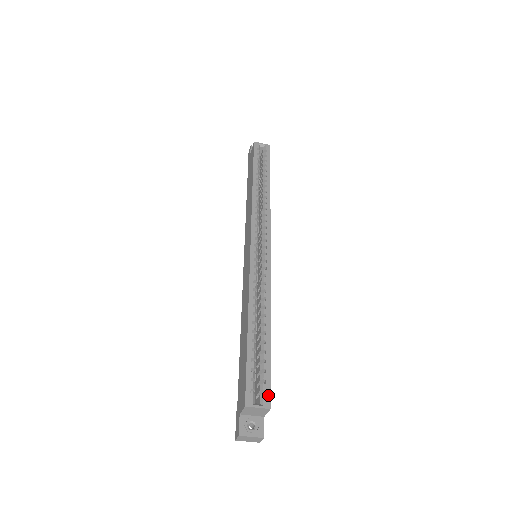
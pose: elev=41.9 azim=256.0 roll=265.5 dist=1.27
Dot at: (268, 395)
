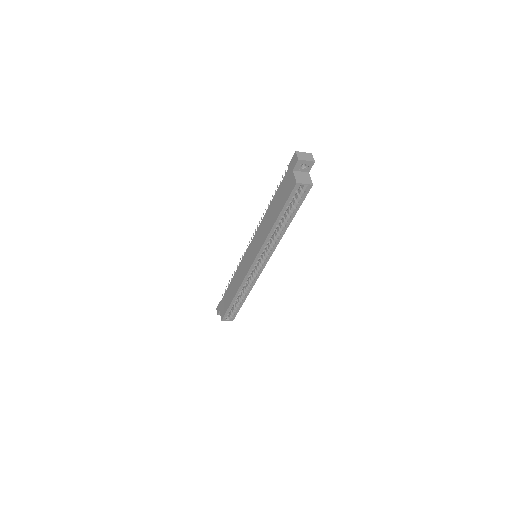
Dot at: (234, 318)
